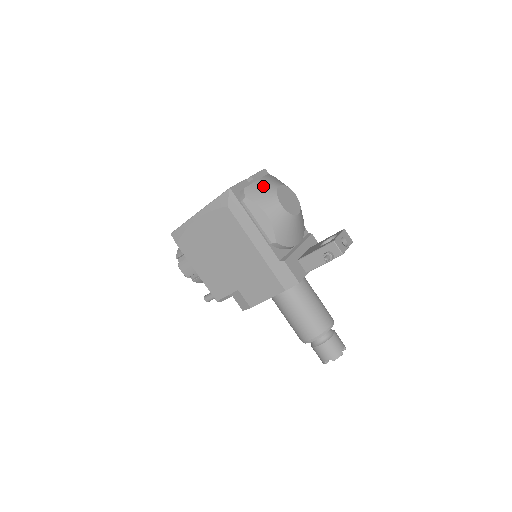
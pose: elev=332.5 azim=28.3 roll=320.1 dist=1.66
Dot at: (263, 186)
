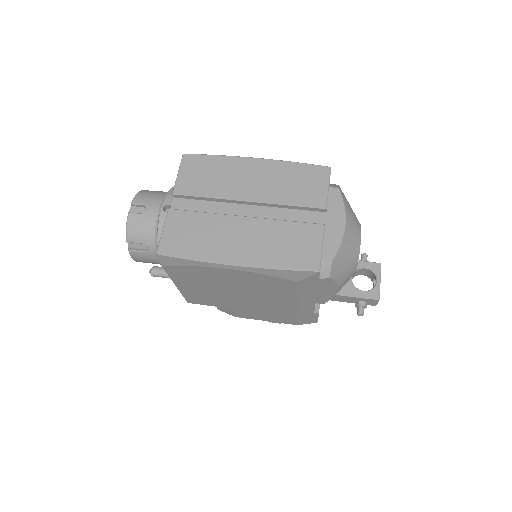
Dot at: (349, 249)
